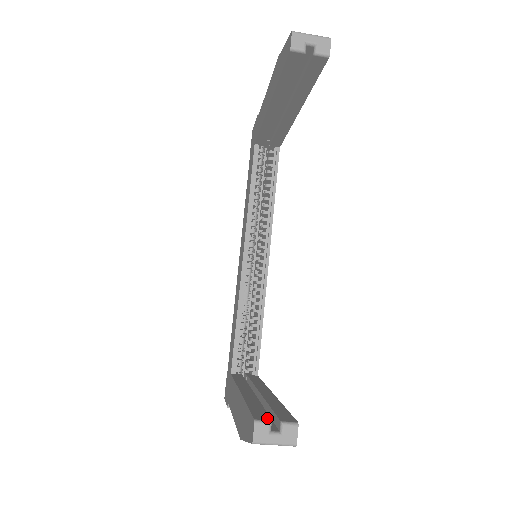
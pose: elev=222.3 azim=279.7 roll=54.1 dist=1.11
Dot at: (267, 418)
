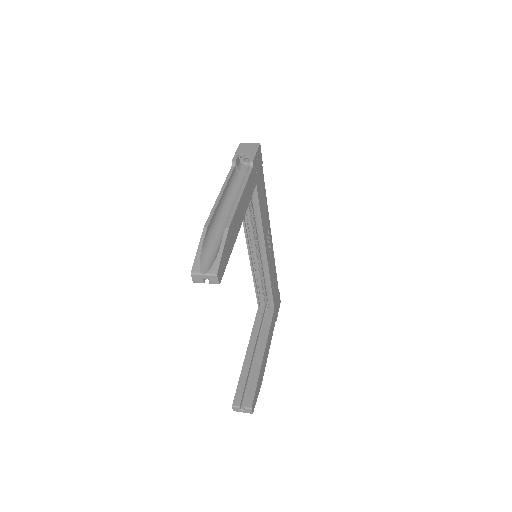
Dot at: (239, 403)
